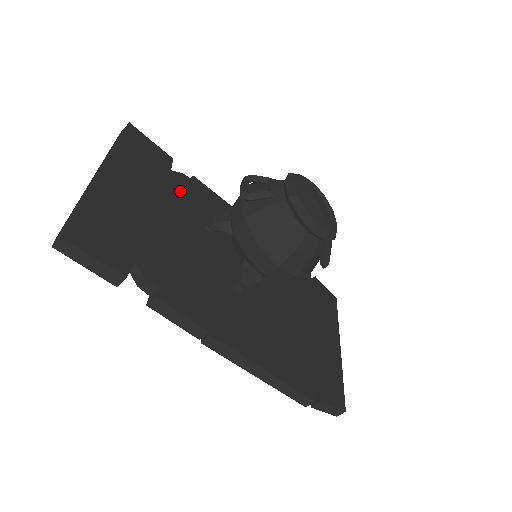
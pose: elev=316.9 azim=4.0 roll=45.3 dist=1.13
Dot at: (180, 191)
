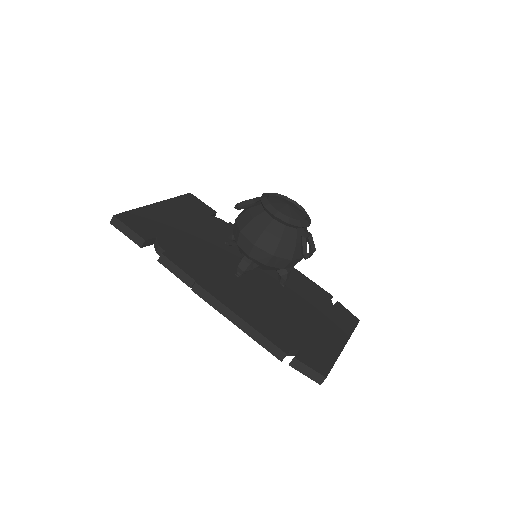
Dot at: (213, 224)
